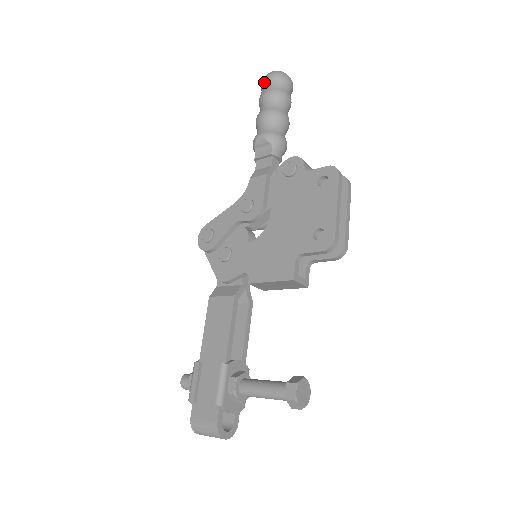
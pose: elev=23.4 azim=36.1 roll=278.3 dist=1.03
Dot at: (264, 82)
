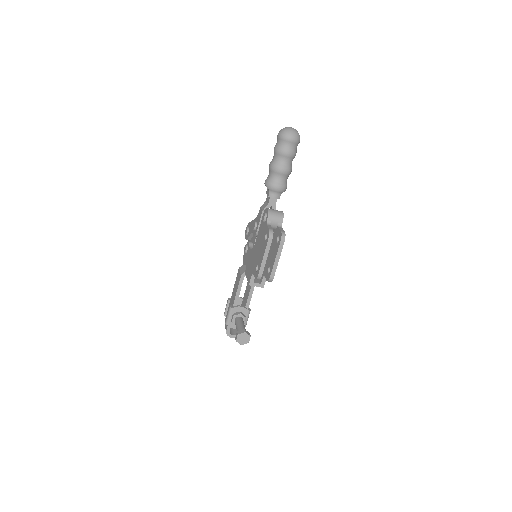
Dot at: (277, 137)
